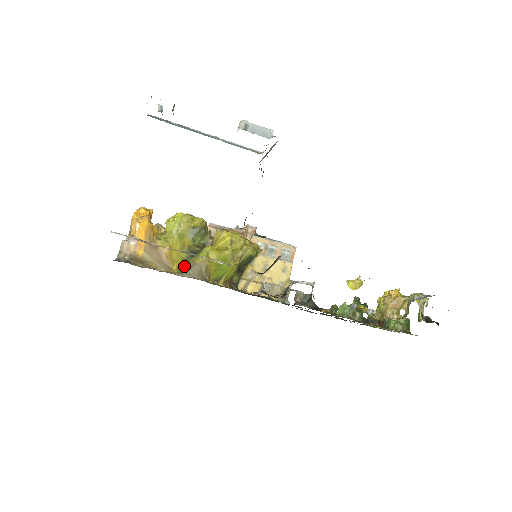
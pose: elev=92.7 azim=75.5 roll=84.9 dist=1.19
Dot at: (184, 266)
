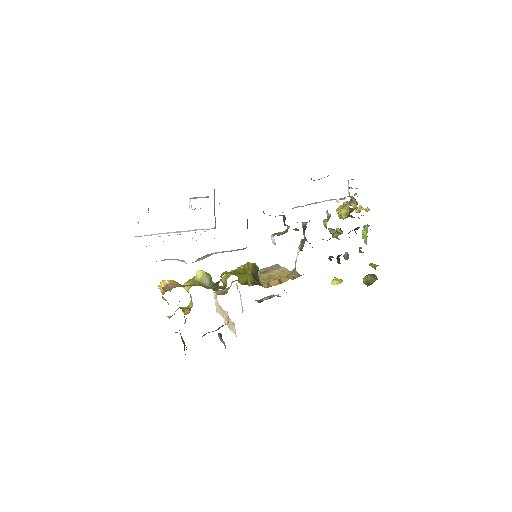
Dot at: (217, 289)
